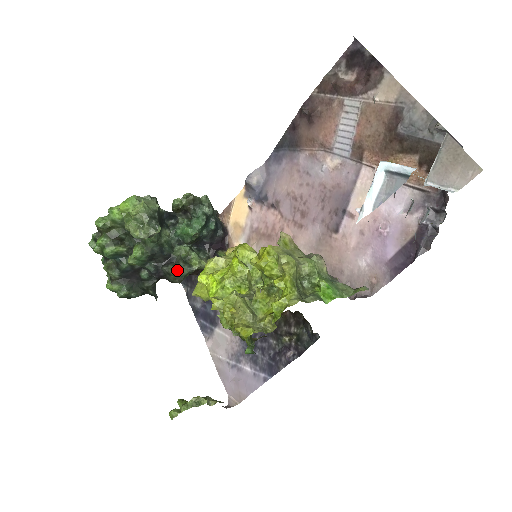
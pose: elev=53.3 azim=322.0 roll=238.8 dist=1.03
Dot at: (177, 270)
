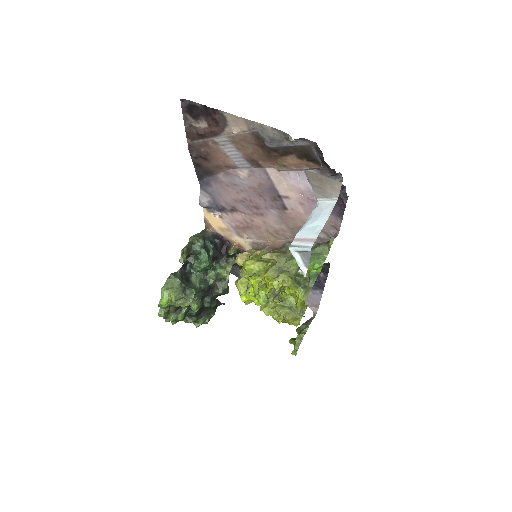
Dot at: (221, 290)
